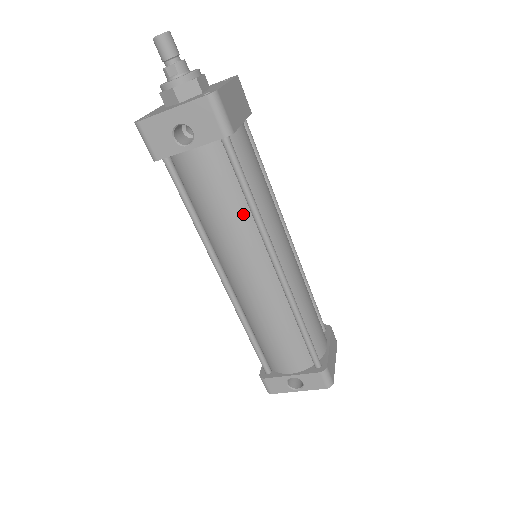
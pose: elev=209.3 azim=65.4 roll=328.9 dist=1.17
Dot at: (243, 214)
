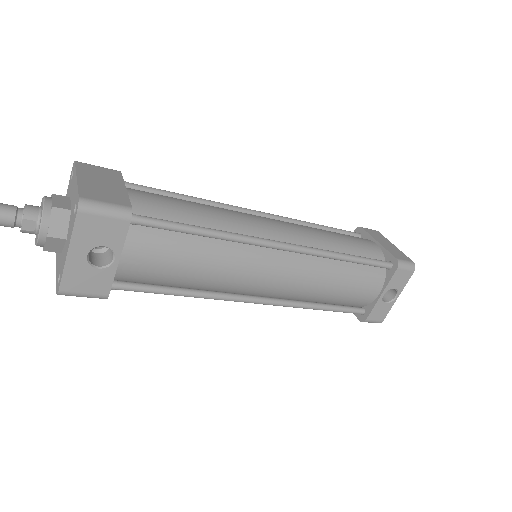
Dot at: (213, 247)
